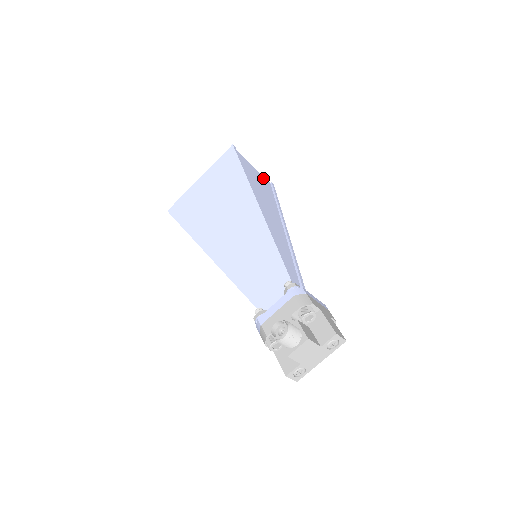
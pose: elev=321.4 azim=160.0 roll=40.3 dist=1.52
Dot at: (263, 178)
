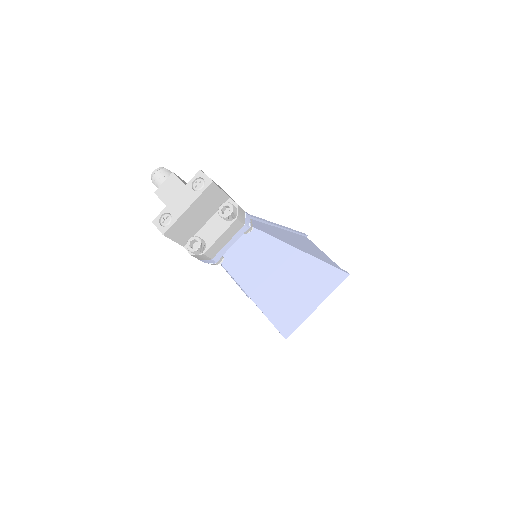
Dot at: (334, 263)
